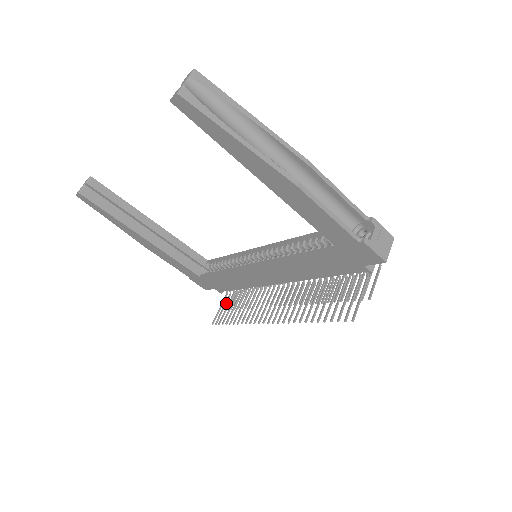
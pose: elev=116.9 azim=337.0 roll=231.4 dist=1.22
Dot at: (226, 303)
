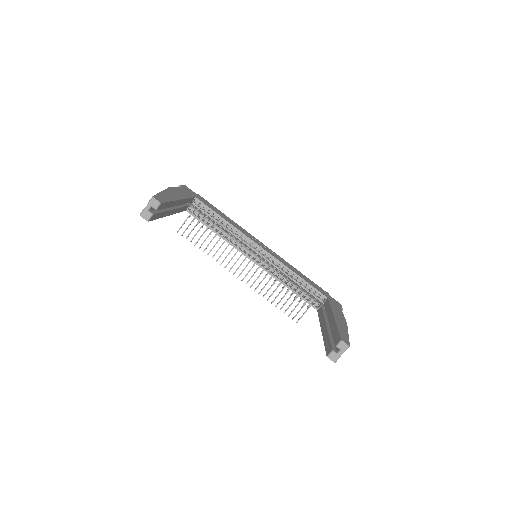
Dot at: occluded
